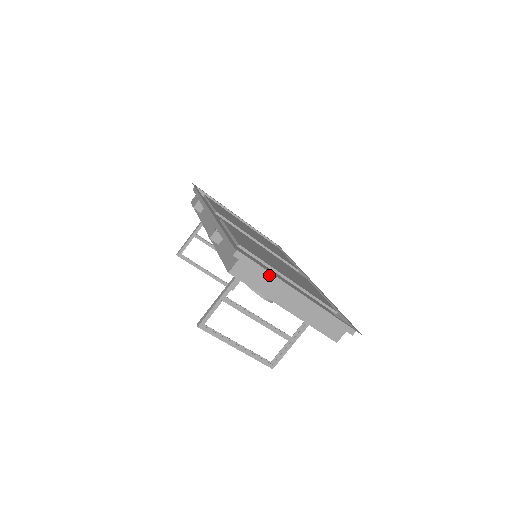
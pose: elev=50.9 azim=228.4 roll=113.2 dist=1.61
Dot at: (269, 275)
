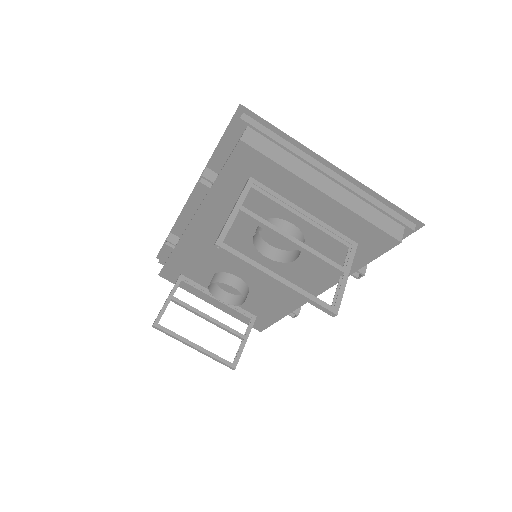
Dot at: (288, 145)
